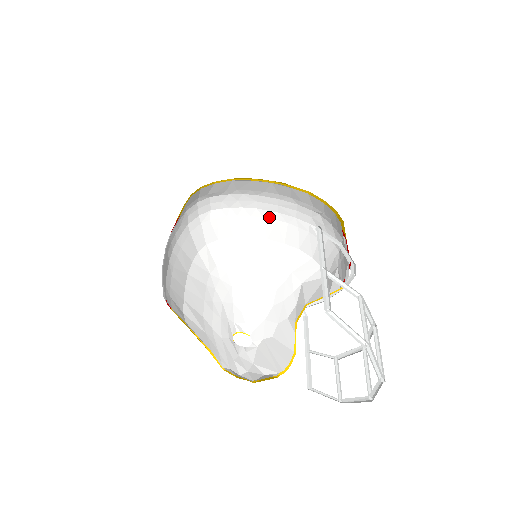
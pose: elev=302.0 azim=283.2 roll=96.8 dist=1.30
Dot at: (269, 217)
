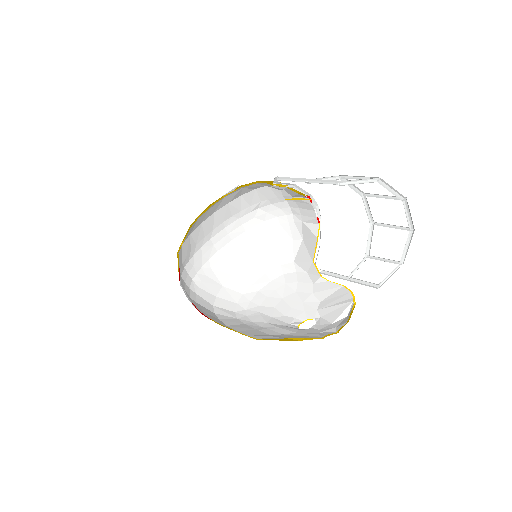
Dot at: (230, 249)
